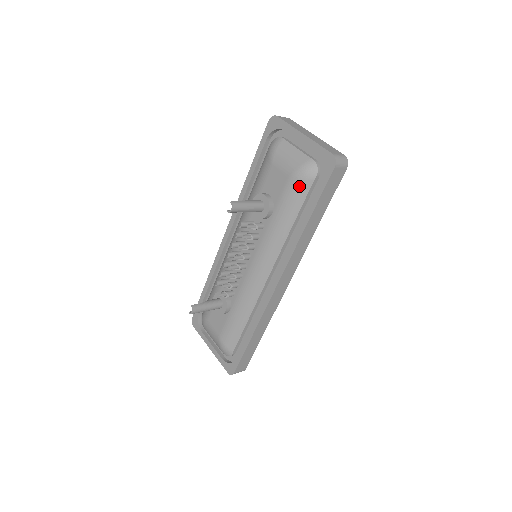
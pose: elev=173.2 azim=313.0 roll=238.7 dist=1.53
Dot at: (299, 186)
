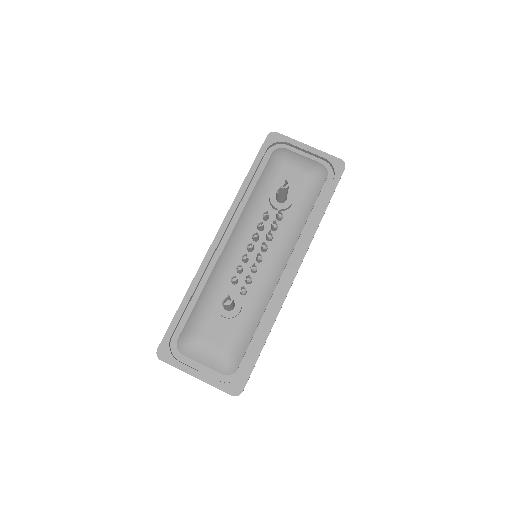
Dot at: (316, 182)
